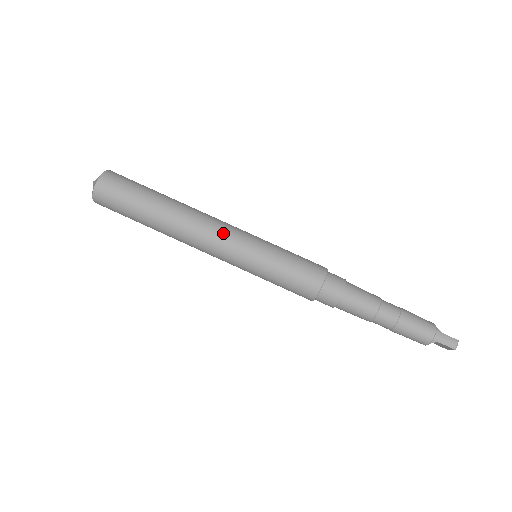
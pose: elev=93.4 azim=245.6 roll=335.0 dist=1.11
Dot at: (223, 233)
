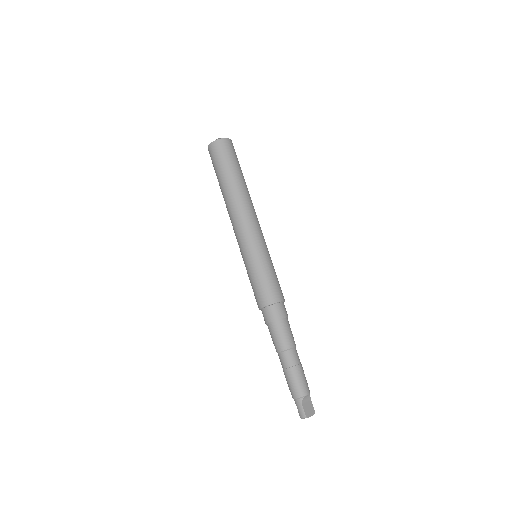
Dot at: (240, 229)
